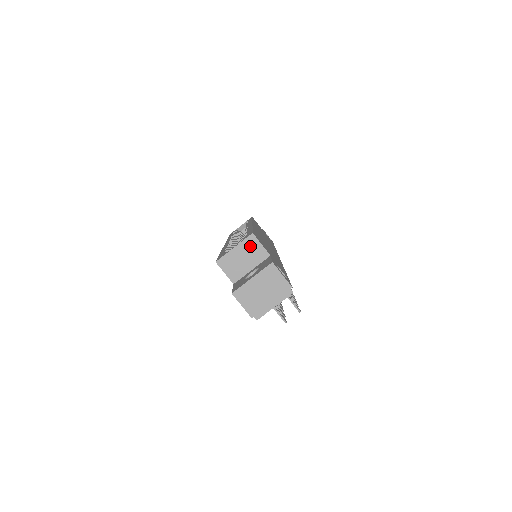
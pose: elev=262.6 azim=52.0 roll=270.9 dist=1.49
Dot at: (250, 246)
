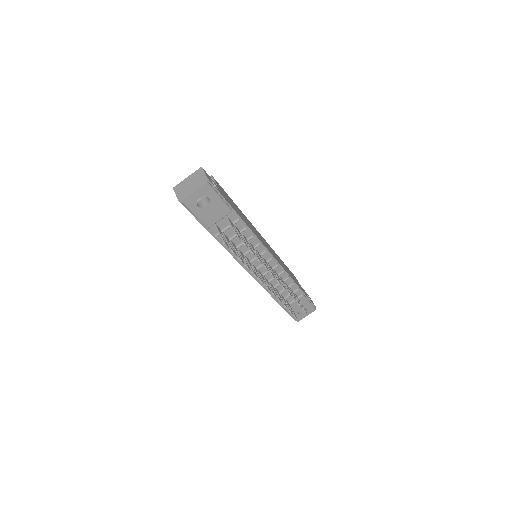
Dot at: occluded
